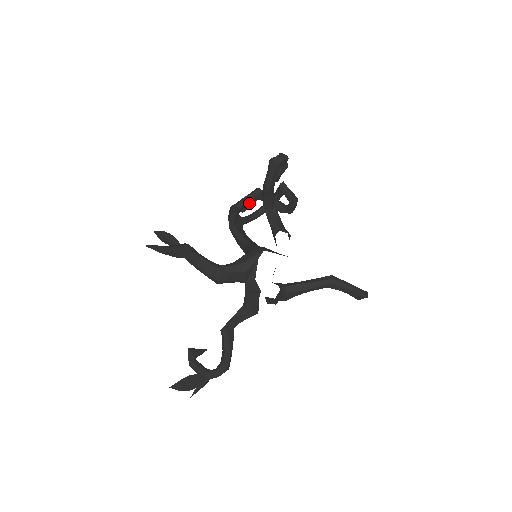
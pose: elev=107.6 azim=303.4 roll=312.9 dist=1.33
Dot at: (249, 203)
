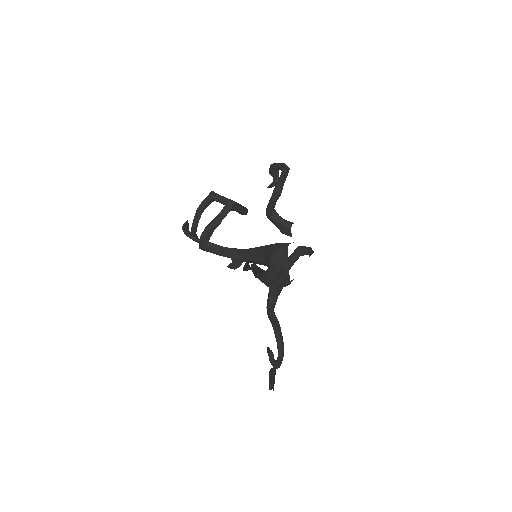
Dot at: occluded
